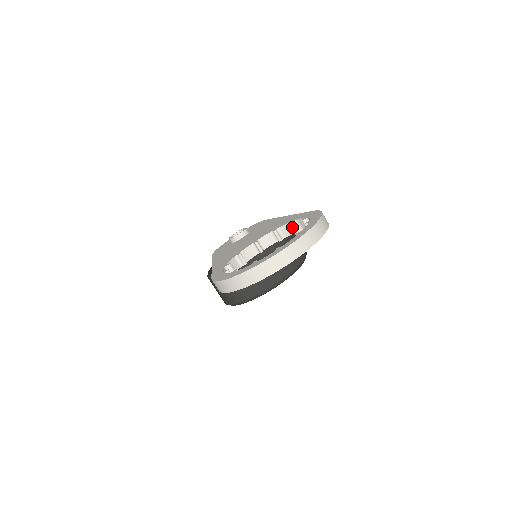
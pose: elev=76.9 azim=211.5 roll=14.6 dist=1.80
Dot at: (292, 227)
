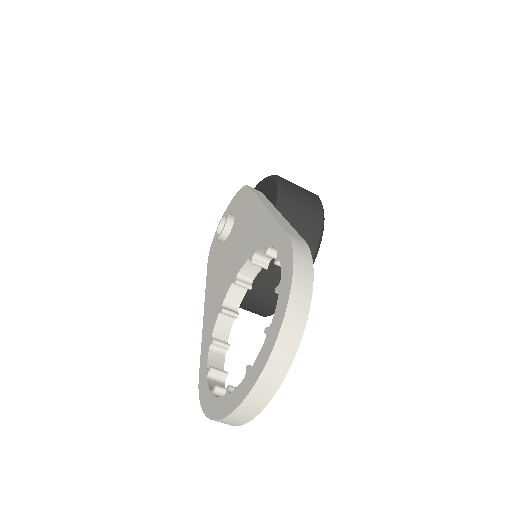
Dot at: occluded
